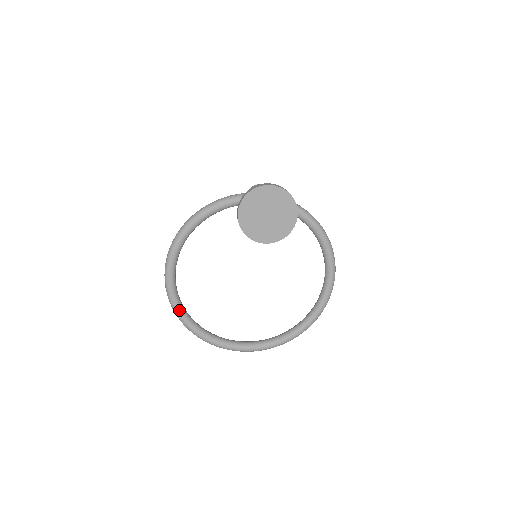
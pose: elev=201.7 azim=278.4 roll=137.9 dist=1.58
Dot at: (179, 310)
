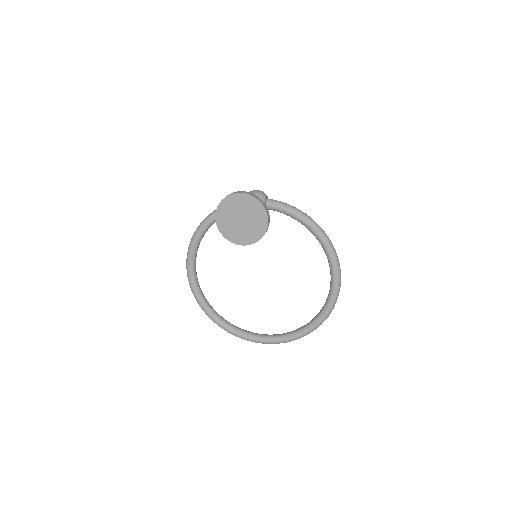
Dot at: (202, 304)
